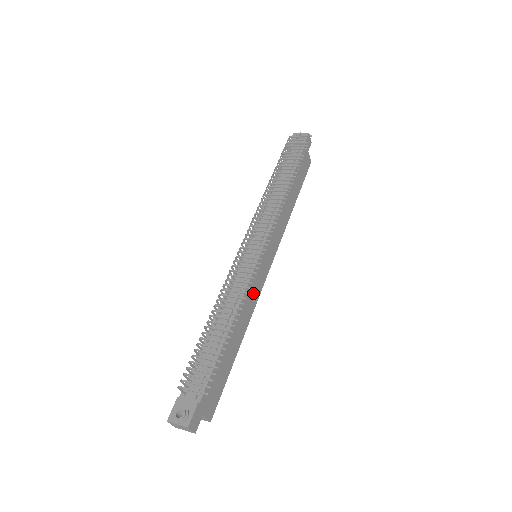
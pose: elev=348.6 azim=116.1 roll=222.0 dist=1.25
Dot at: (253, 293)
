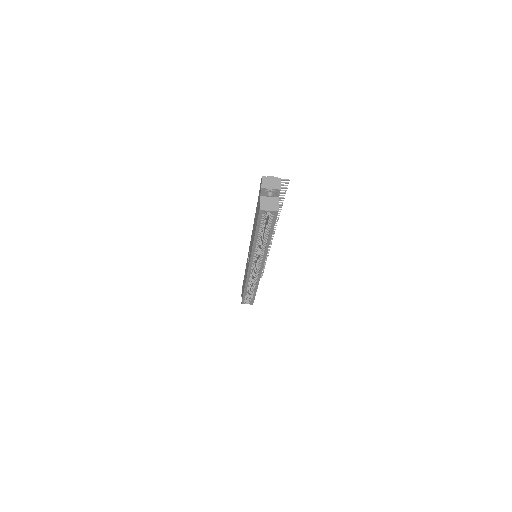
Dot at: occluded
